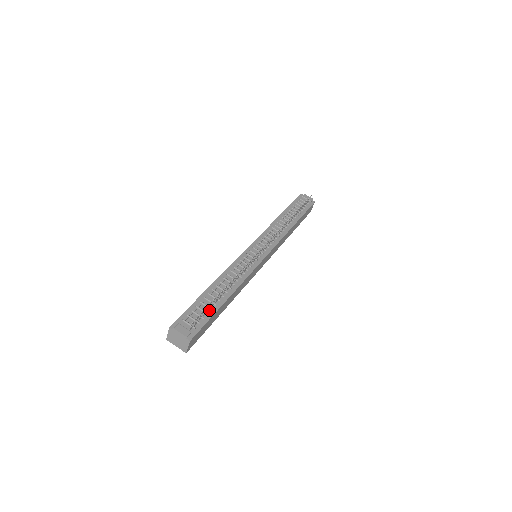
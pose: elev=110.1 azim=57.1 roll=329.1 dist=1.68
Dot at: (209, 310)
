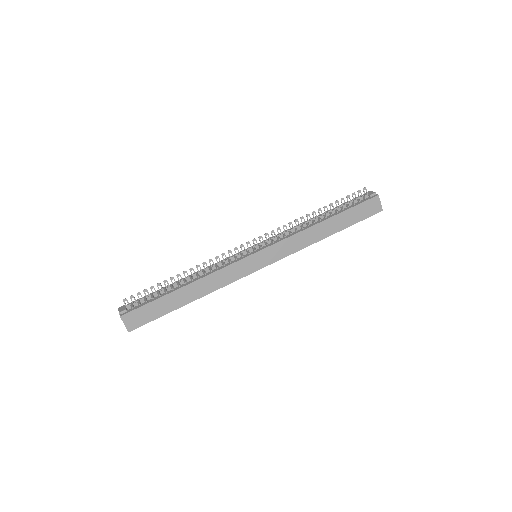
Dot at: (158, 296)
